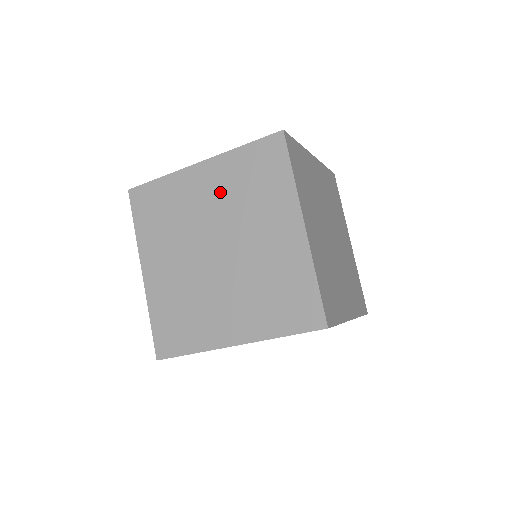
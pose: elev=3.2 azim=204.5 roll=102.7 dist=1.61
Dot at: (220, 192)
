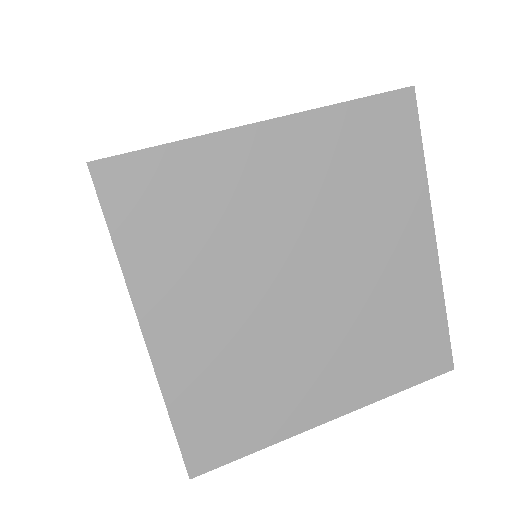
Dot at: occluded
